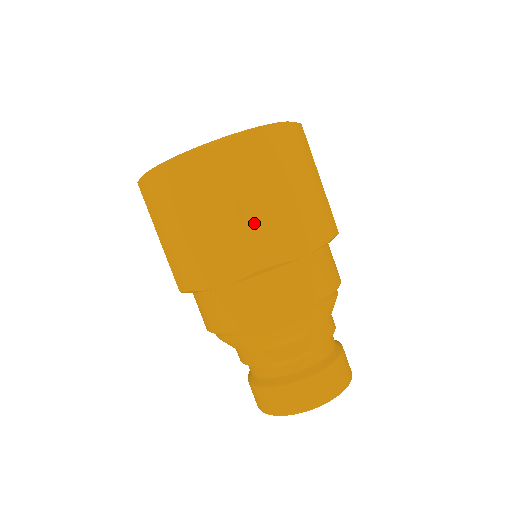
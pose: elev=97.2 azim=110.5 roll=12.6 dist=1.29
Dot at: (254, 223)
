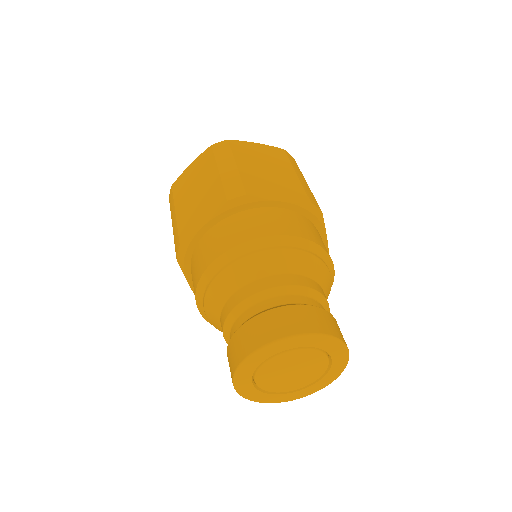
Dot at: (234, 175)
